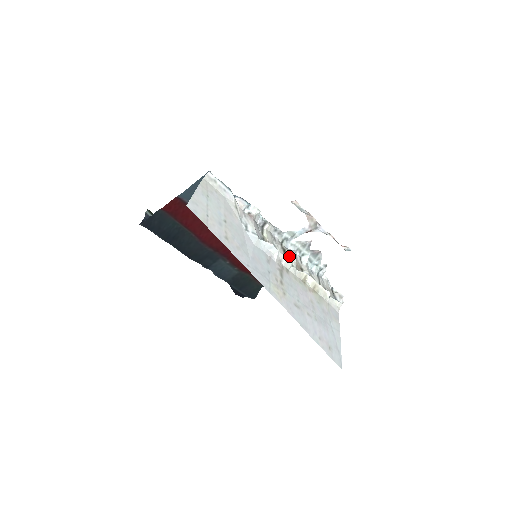
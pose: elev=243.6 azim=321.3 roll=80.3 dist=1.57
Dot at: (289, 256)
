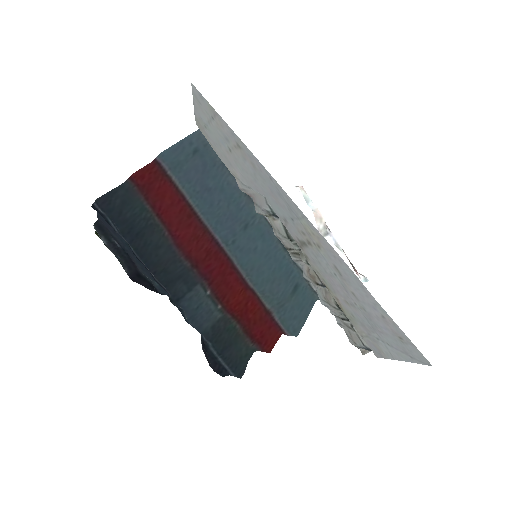
Dot at: occluded
